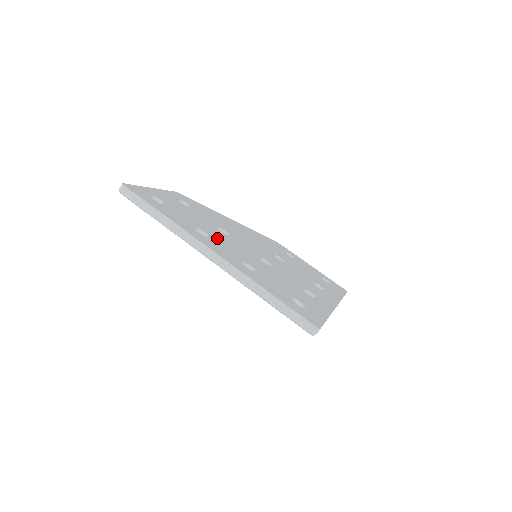
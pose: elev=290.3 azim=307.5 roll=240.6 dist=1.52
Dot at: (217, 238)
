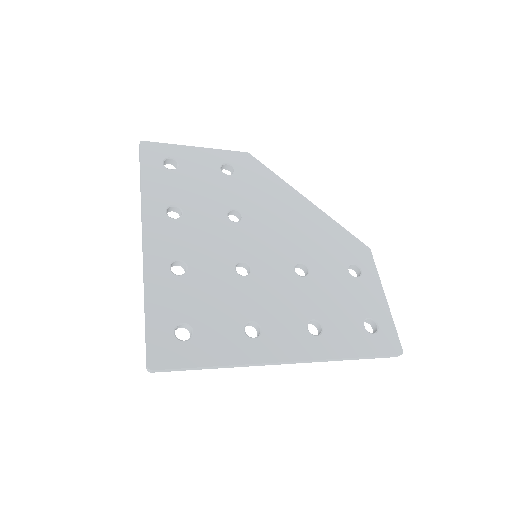
Dot at: (194, 223)
